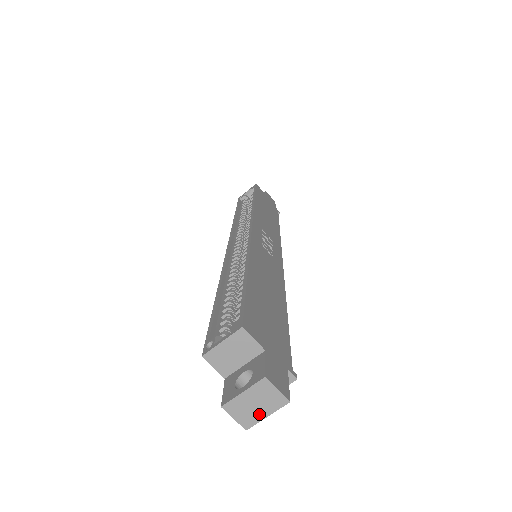
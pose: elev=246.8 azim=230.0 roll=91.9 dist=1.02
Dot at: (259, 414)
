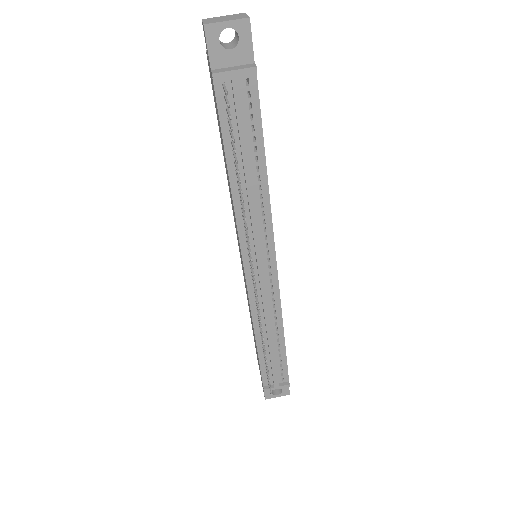
Dot at: (222, 21)
